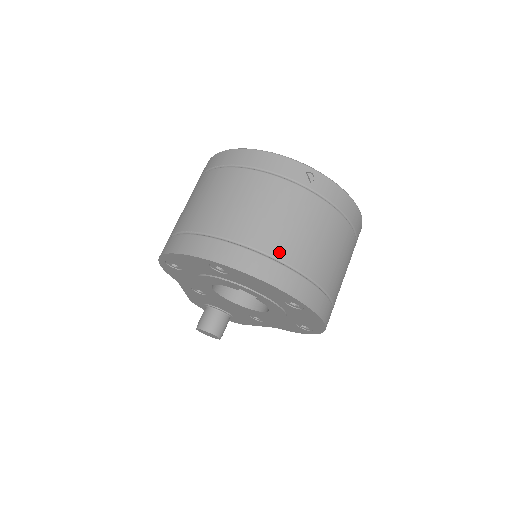
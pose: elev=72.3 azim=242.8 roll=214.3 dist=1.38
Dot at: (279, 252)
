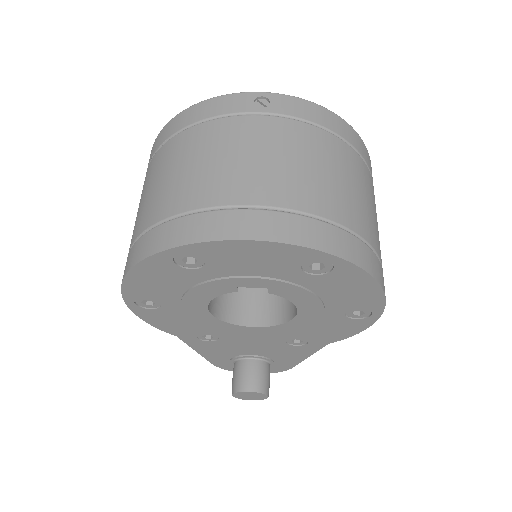
Dot at: (258, 197)
